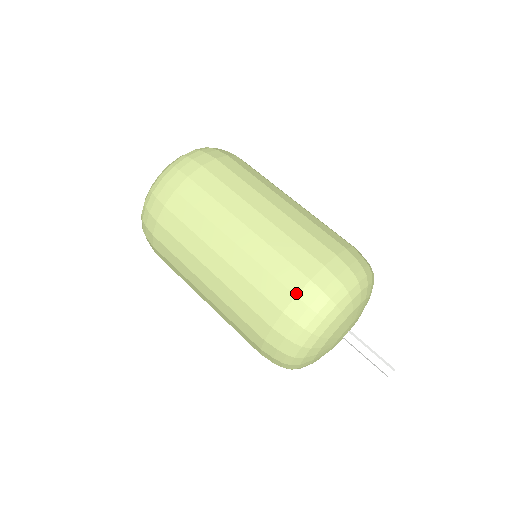
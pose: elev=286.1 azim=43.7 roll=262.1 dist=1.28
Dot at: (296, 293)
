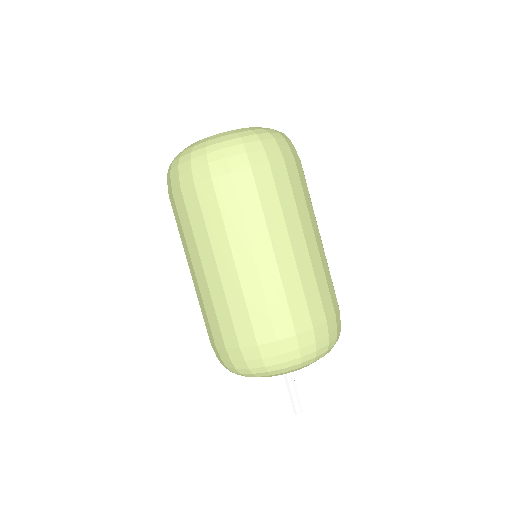
Dot at: (259, 343)
